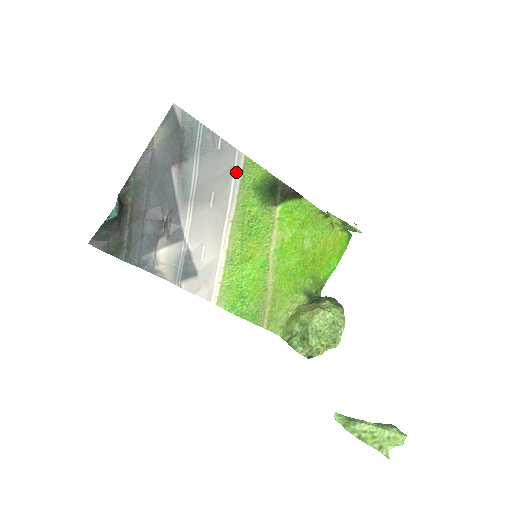
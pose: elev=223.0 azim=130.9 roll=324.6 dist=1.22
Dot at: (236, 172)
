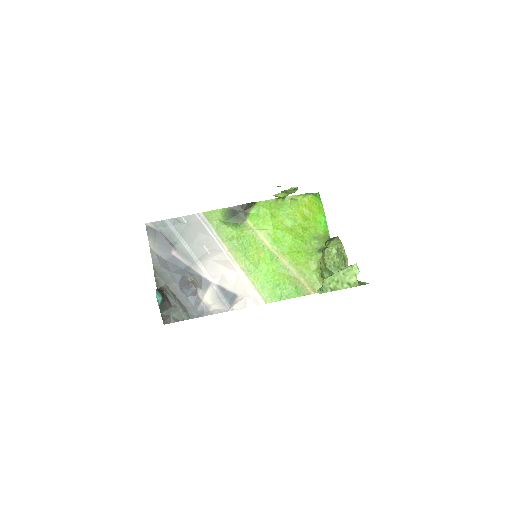
Dot at: (206, 225)
